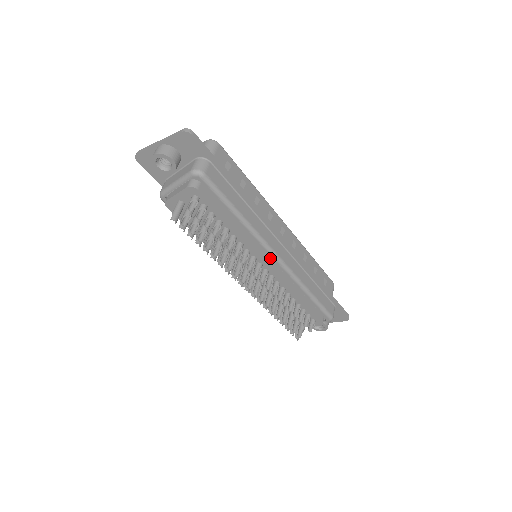
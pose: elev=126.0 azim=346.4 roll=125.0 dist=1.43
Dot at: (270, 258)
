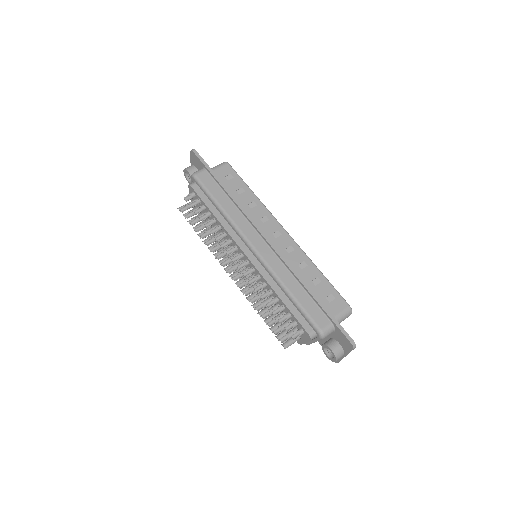
Dot at: (251, 250)
